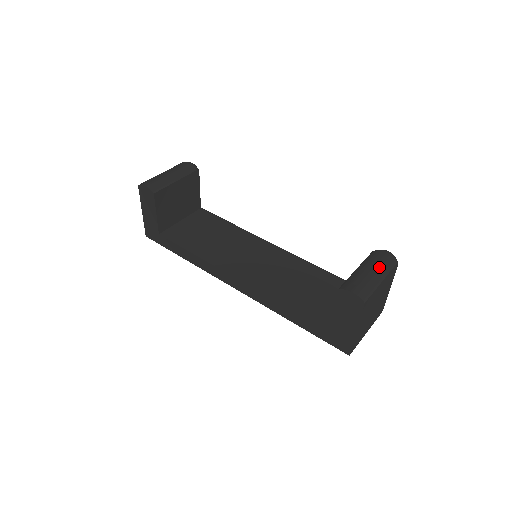
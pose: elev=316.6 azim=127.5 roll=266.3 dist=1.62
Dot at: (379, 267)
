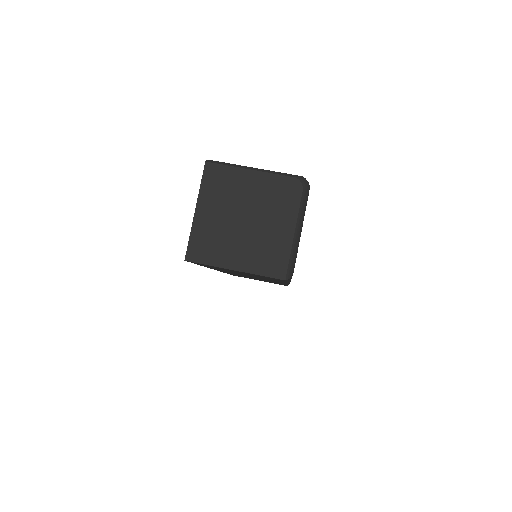
Dot at: (269, 170)
